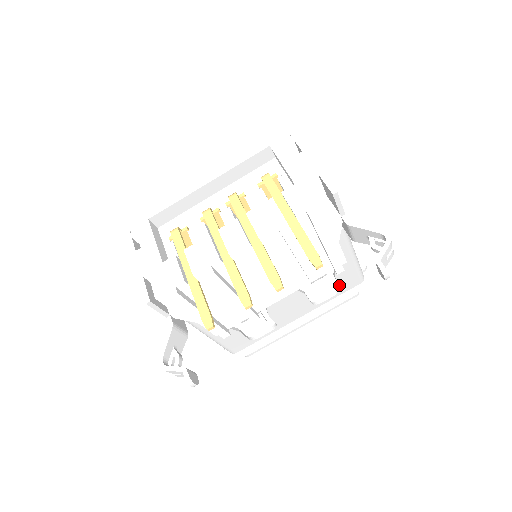
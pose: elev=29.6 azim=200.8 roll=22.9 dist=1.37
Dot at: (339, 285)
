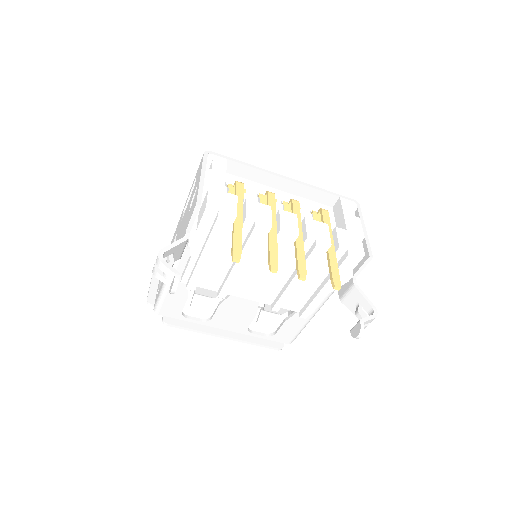
Dot at: (278, 330)
